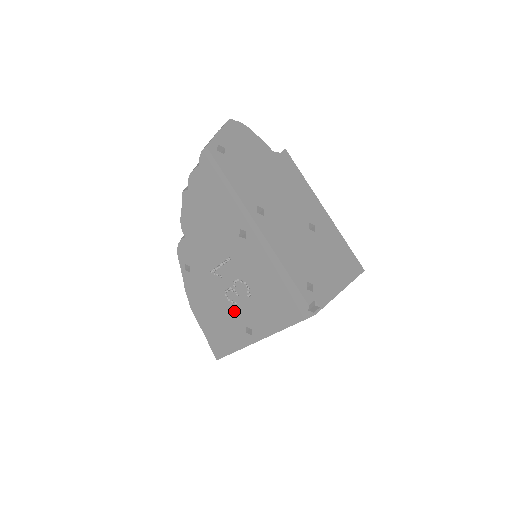
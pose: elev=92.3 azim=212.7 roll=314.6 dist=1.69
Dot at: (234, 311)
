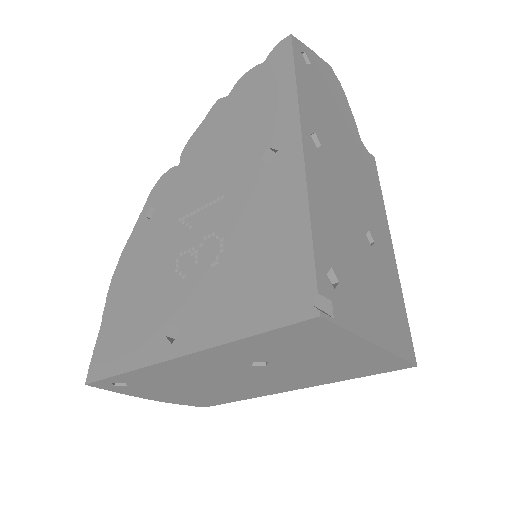
Dot at: (172, 291)
